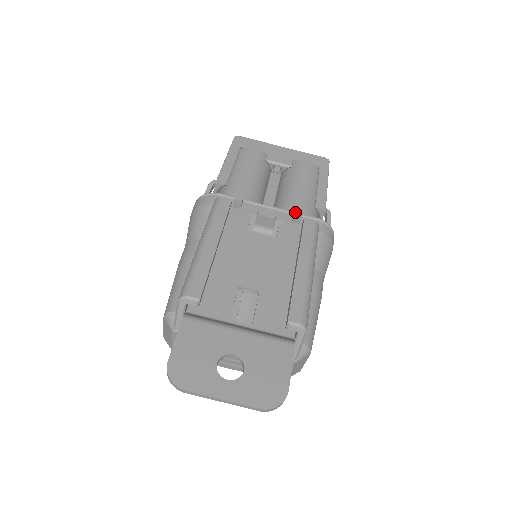
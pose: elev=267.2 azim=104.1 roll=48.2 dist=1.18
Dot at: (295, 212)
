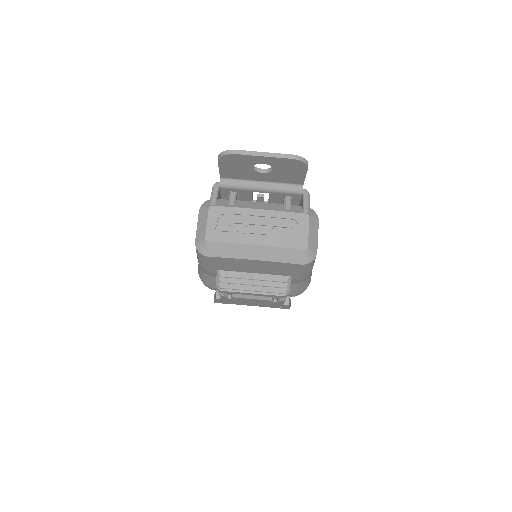
Dot at: occluded
